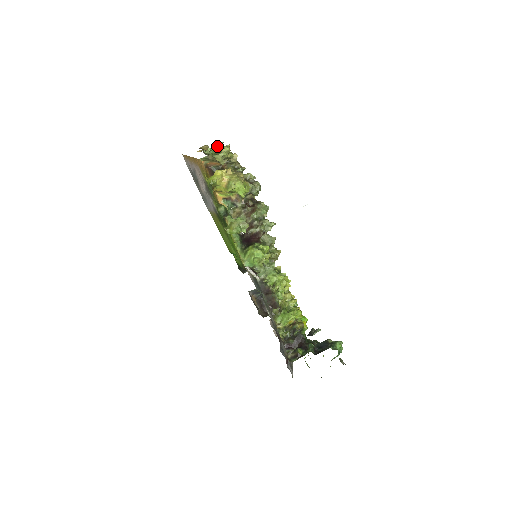
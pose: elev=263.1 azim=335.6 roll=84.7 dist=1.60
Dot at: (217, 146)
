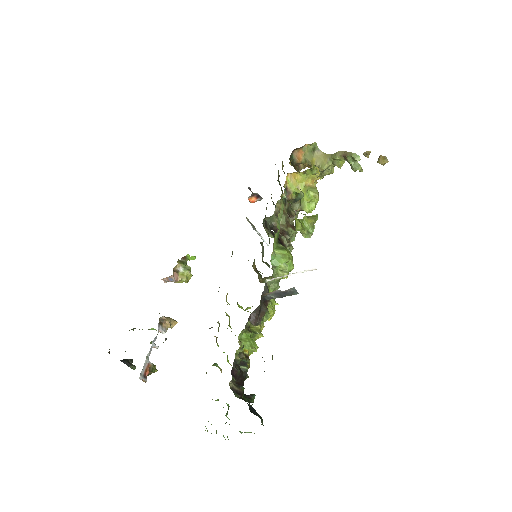
Dot at: (359, 166)
